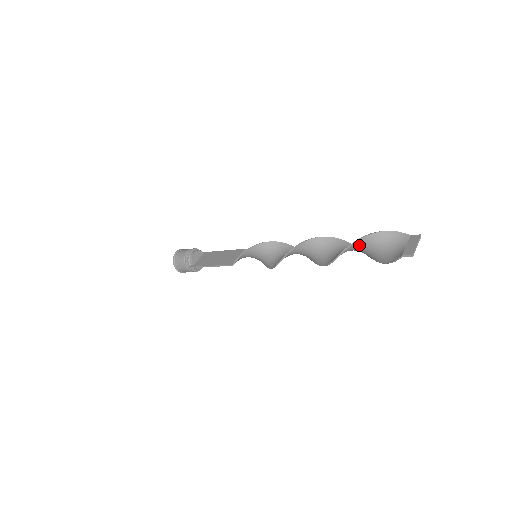
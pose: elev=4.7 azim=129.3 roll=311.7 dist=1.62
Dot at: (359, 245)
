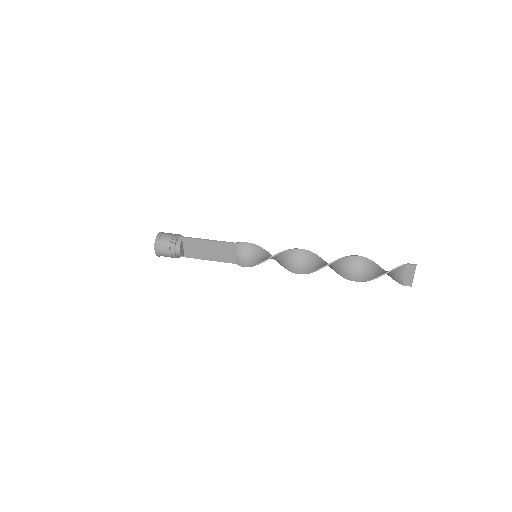
Dot at: (366, 276)
